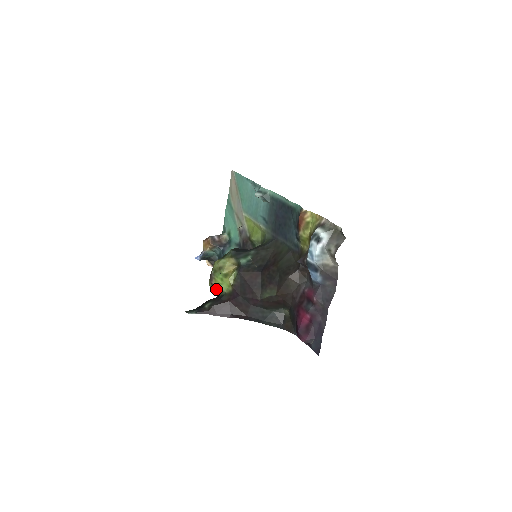
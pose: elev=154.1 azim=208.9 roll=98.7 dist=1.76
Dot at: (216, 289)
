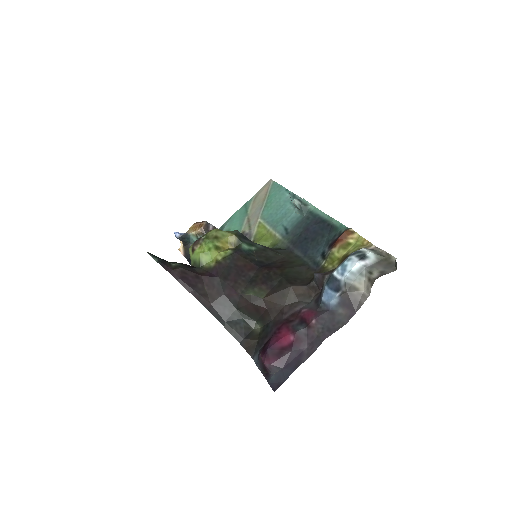
Dot at: (194, 256)
